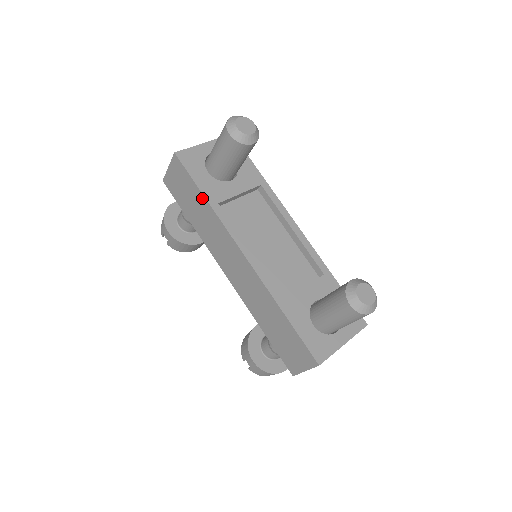
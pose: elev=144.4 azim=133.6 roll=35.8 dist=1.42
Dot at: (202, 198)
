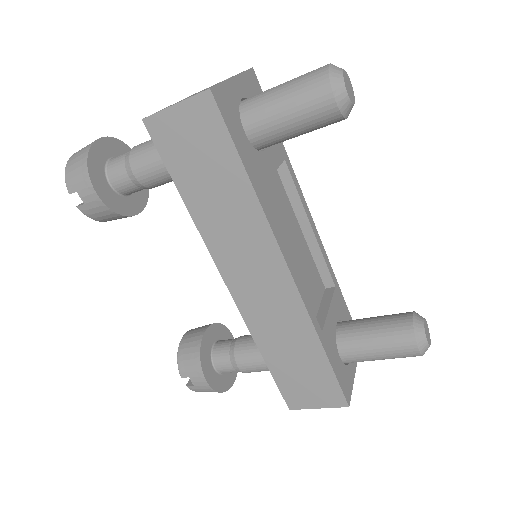
Dot at: (241, 177)
